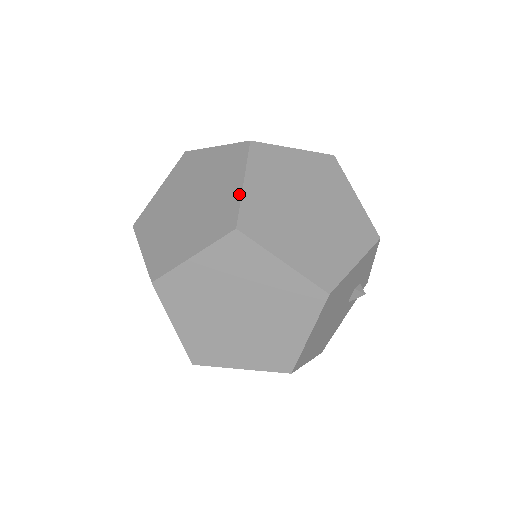
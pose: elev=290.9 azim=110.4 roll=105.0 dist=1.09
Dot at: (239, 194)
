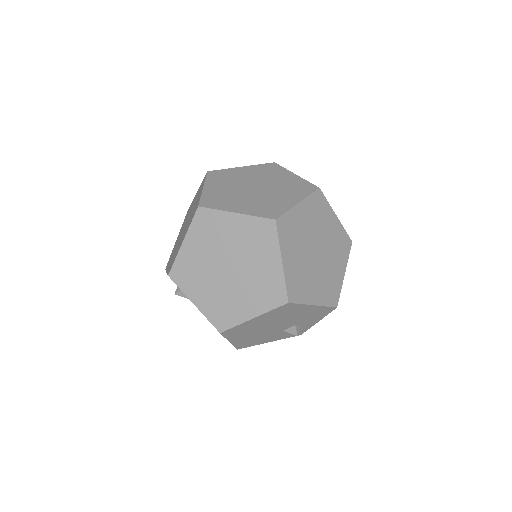
Dot at: (291, 206)
